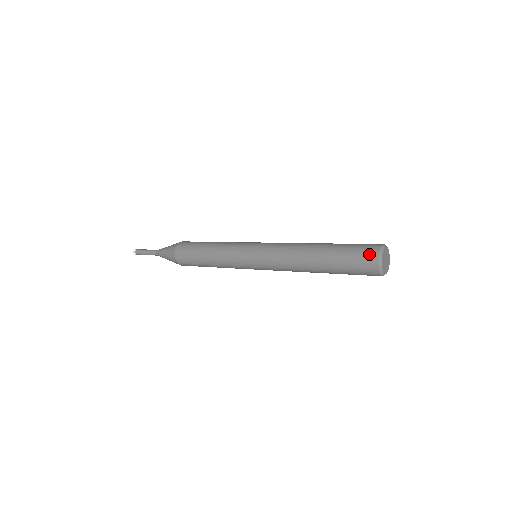
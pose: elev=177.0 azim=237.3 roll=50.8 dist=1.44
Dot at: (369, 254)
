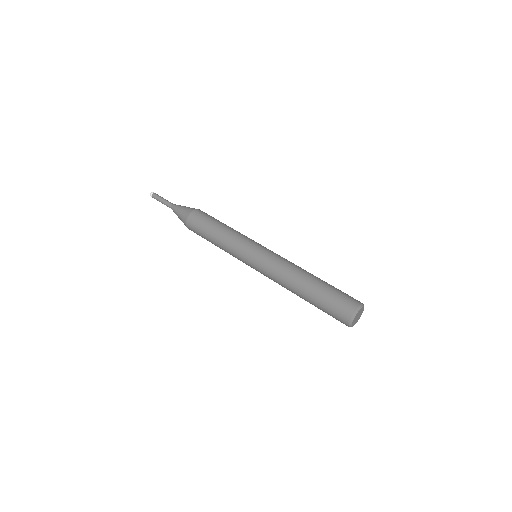
Dot at: (343, 316)
